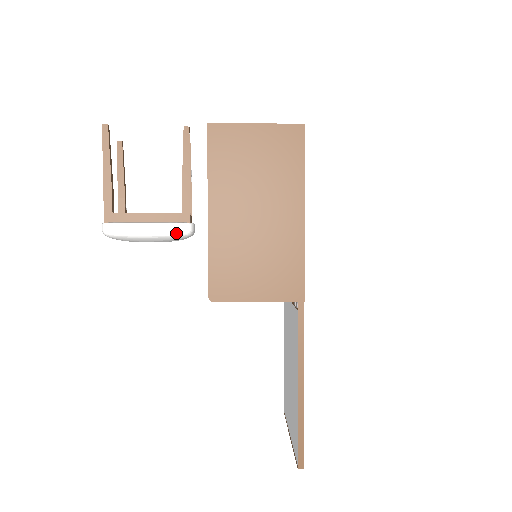
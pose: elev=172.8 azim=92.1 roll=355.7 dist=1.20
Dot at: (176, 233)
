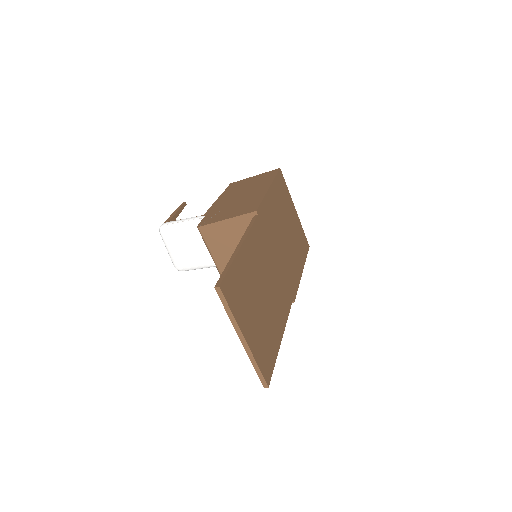
Dot at: (196, 219)
